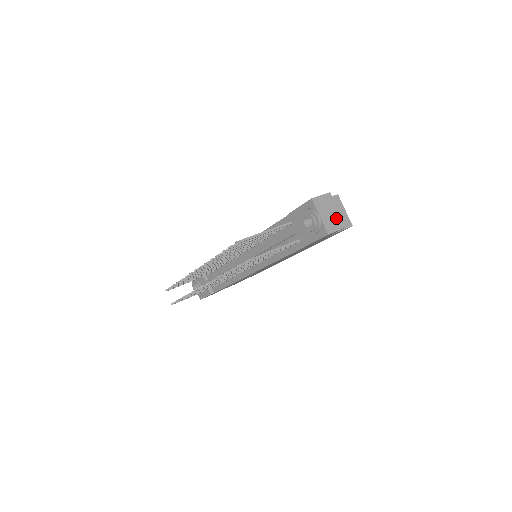
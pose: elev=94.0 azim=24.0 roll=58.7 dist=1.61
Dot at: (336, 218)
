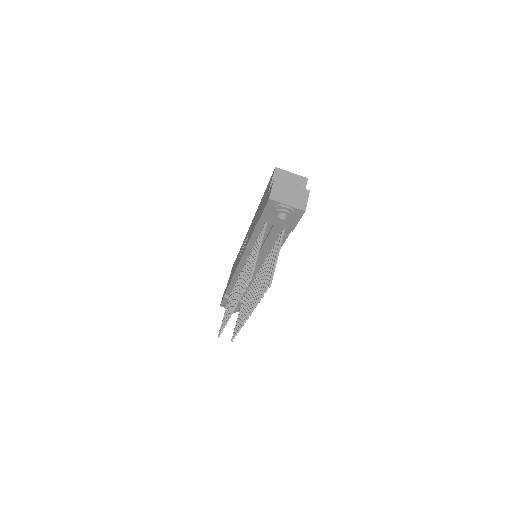
Dot at: (297, 193)
